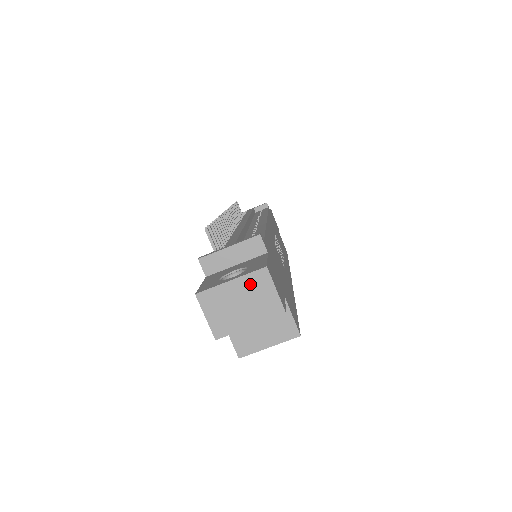
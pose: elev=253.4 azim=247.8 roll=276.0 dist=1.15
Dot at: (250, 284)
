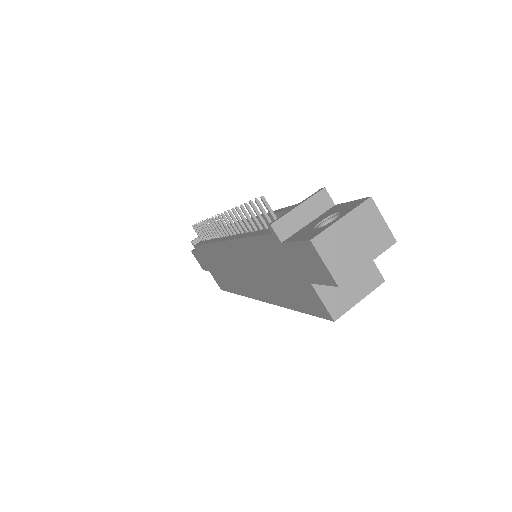
Dot at: (360, 218)
